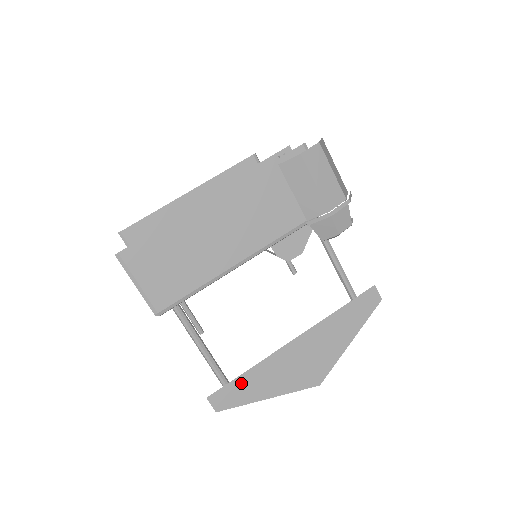
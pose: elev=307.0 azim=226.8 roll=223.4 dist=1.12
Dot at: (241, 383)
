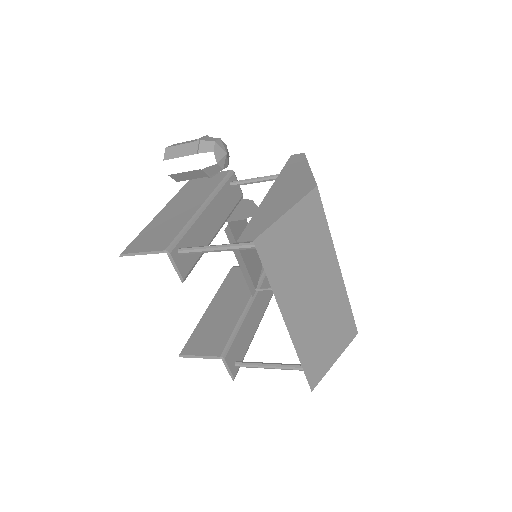
Dot at: (255, 223)
